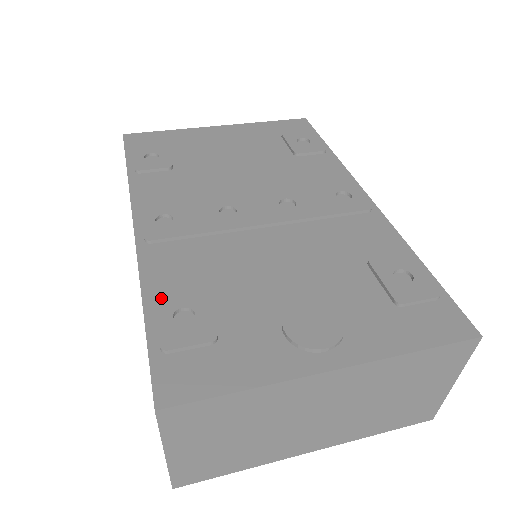
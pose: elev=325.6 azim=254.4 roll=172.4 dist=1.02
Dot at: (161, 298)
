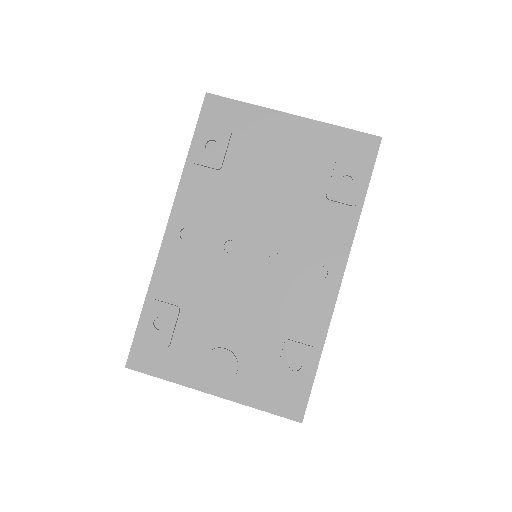
Dot at: (154, 304)
